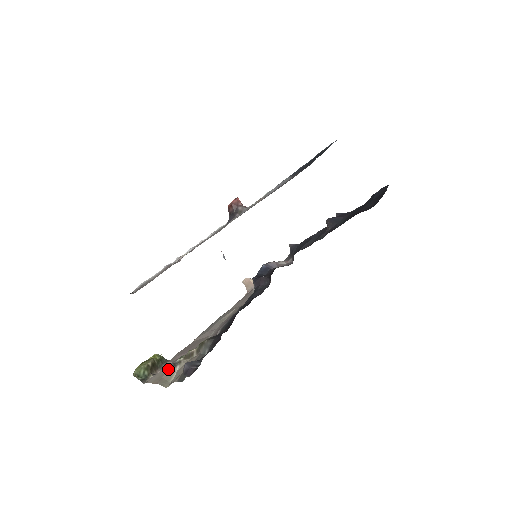
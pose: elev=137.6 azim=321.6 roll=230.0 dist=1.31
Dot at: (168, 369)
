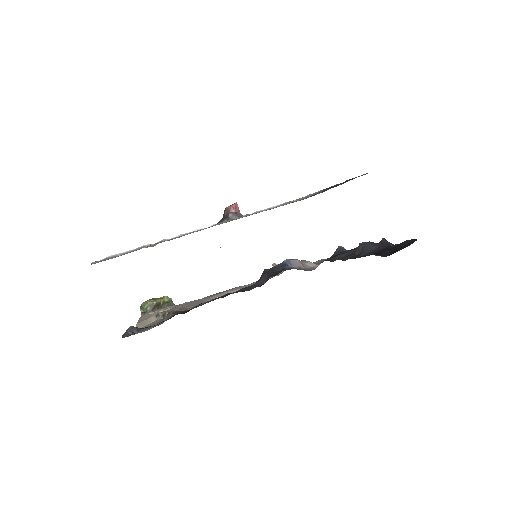
Dot at: (153, 316)
